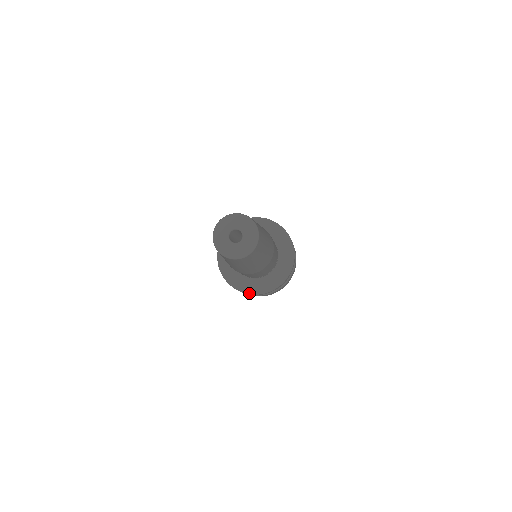
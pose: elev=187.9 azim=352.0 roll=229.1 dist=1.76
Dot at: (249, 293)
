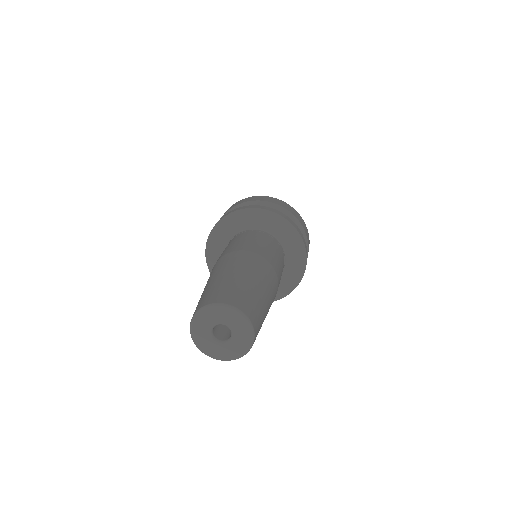
Dot at: (280, 298)
